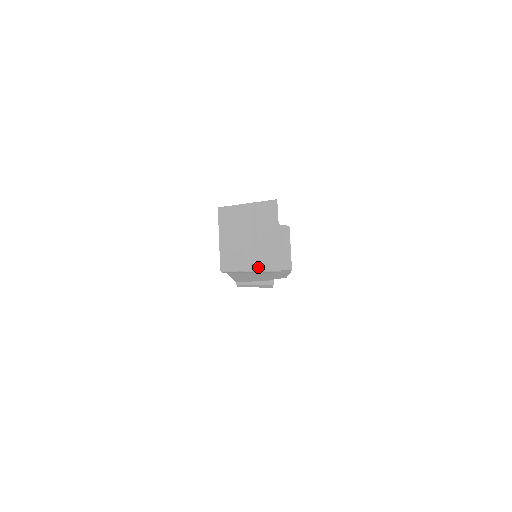
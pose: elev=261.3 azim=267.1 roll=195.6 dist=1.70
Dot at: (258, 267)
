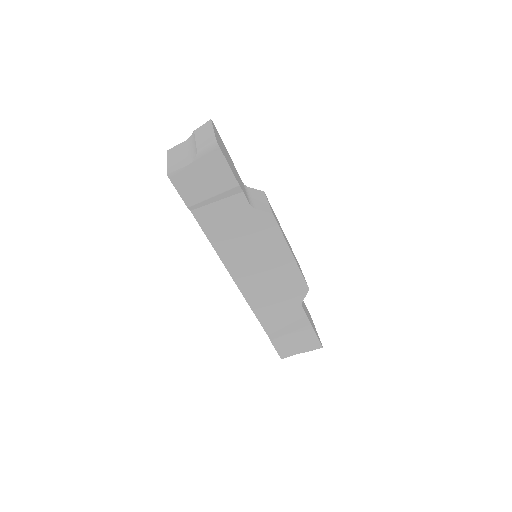
Dot at: (197, 152)
